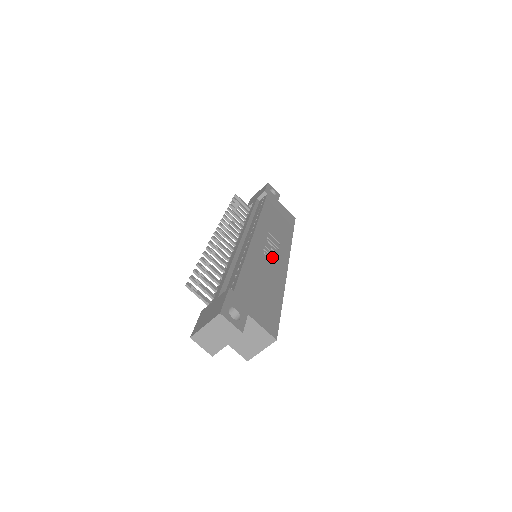
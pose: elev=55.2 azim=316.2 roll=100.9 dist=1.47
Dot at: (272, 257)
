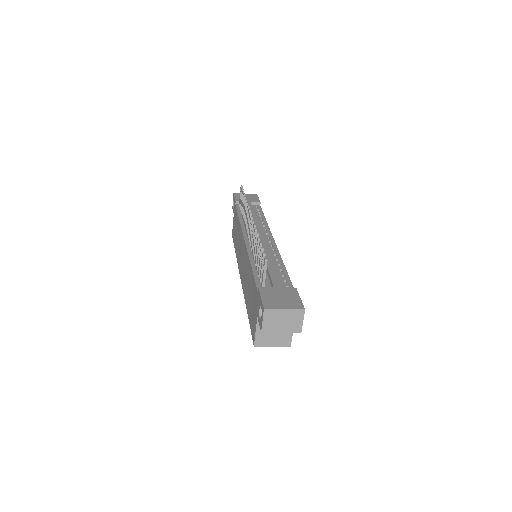
Dot at: occluded
